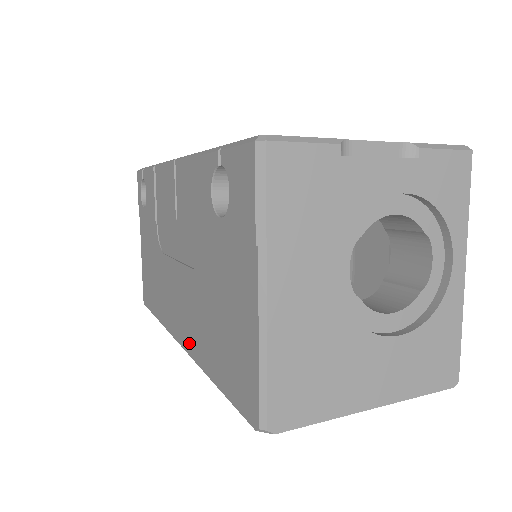
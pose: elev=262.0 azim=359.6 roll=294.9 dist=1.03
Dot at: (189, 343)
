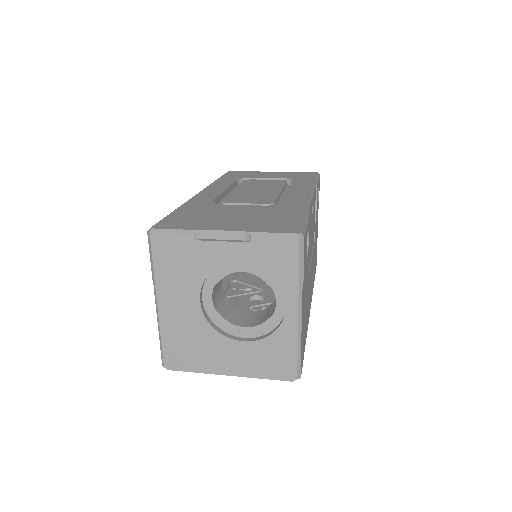
Dot at: occluded
